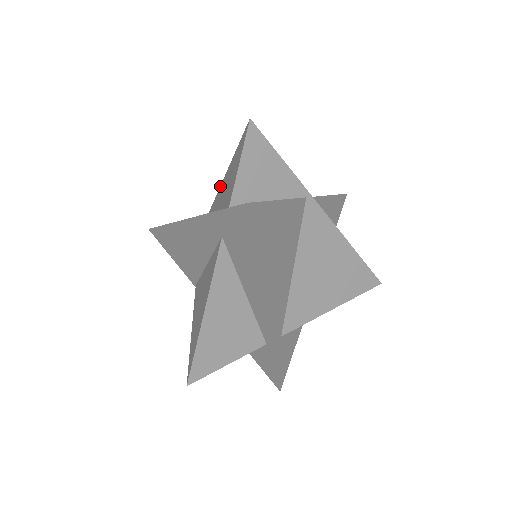
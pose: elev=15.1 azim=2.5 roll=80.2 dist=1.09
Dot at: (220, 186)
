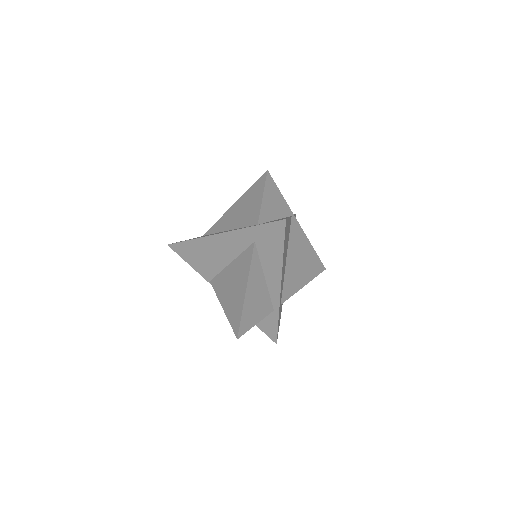
Dot at: (227, 211)
